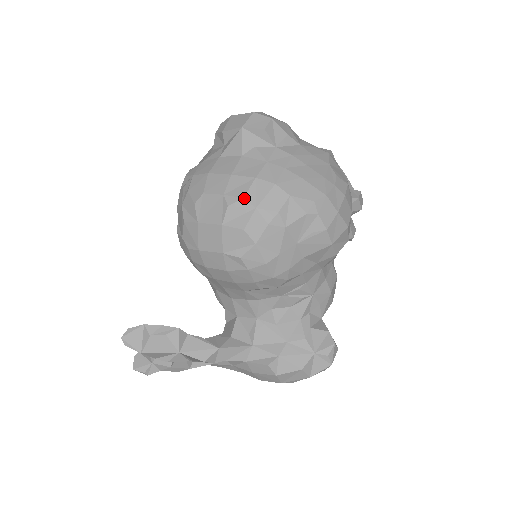
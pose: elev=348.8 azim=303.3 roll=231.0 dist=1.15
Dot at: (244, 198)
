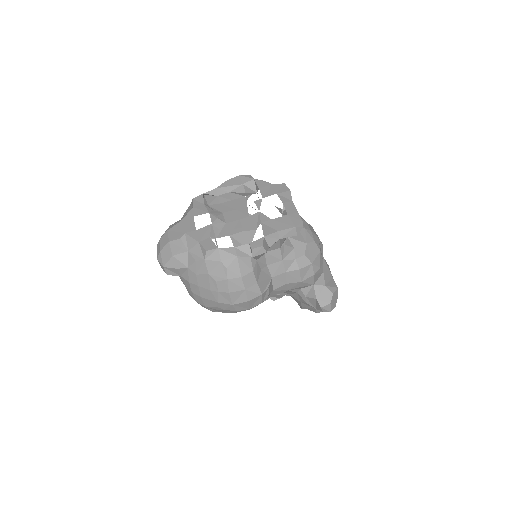
Dot at: occluded
